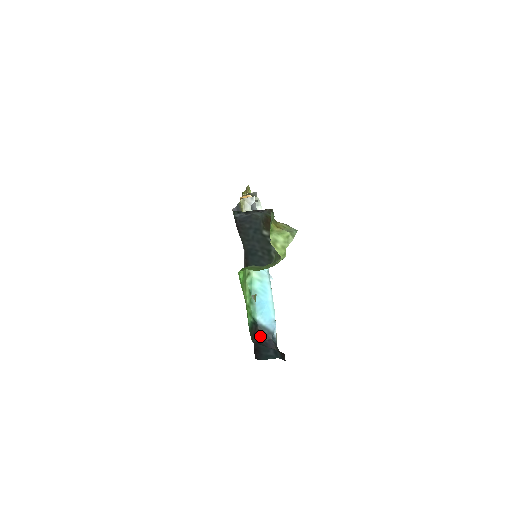
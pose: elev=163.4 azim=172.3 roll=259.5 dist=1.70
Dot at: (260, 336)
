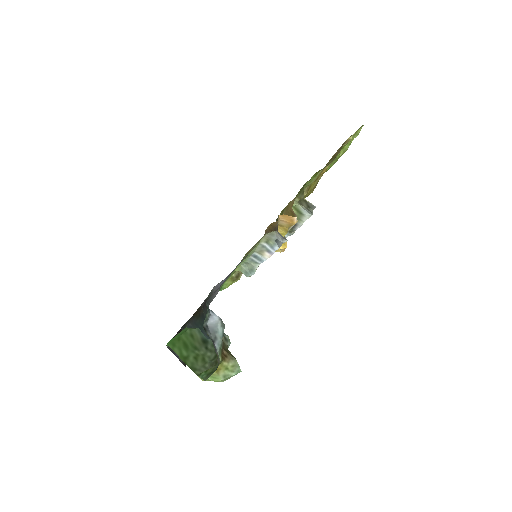
Dot at: occluded
